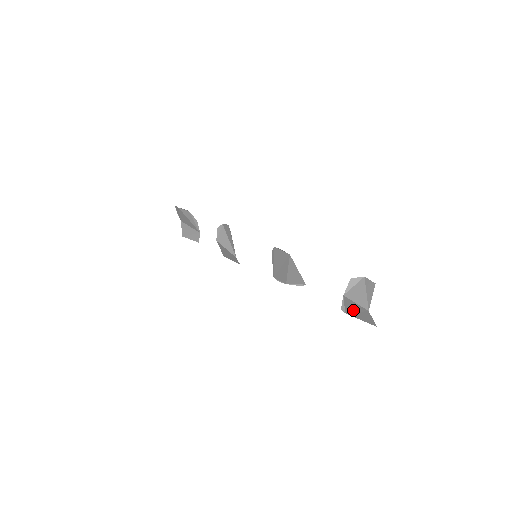
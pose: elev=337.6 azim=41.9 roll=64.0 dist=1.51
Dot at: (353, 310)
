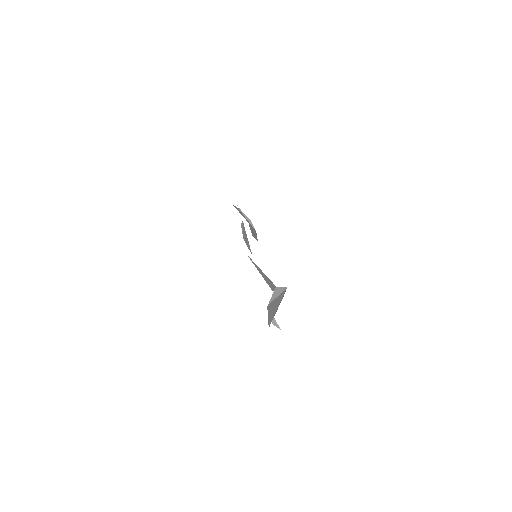
Dot at: occluded
